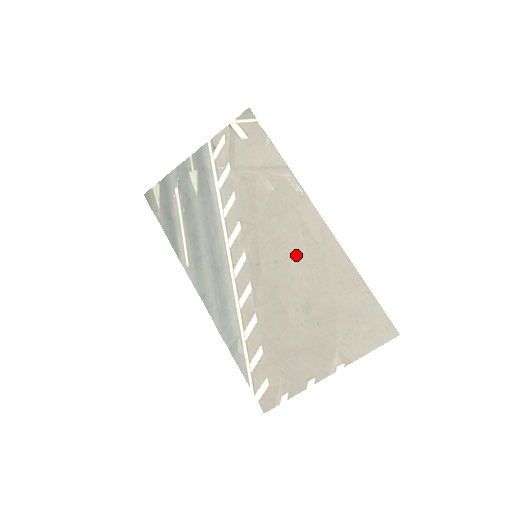
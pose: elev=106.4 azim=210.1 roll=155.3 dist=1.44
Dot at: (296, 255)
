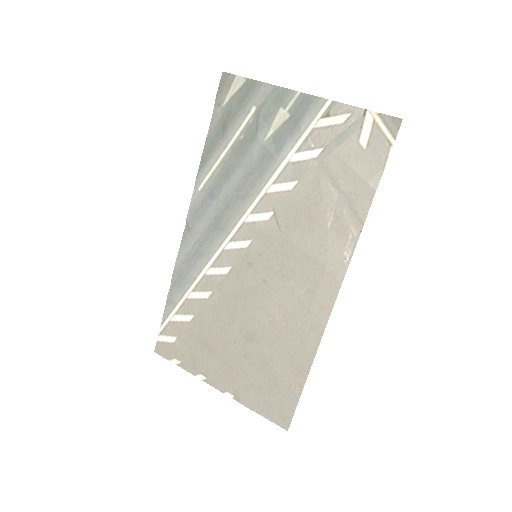
Dot at: (284, 297)
